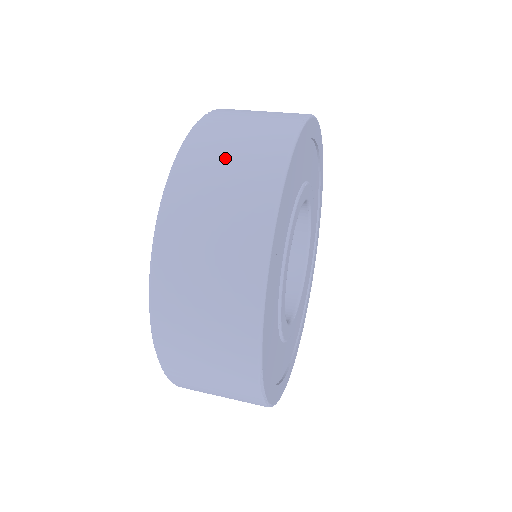
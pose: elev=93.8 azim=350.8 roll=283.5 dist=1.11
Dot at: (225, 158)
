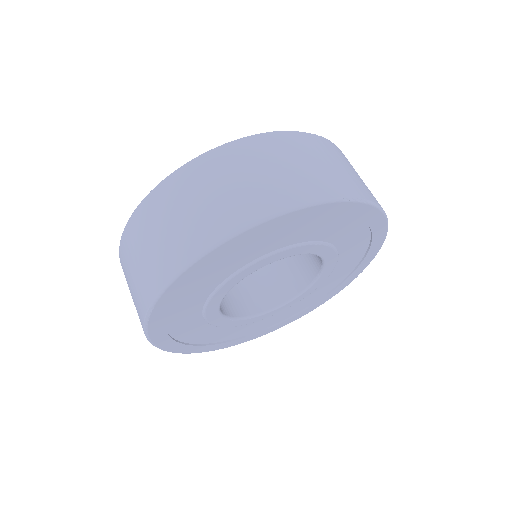
Dot at: (273, 165)
